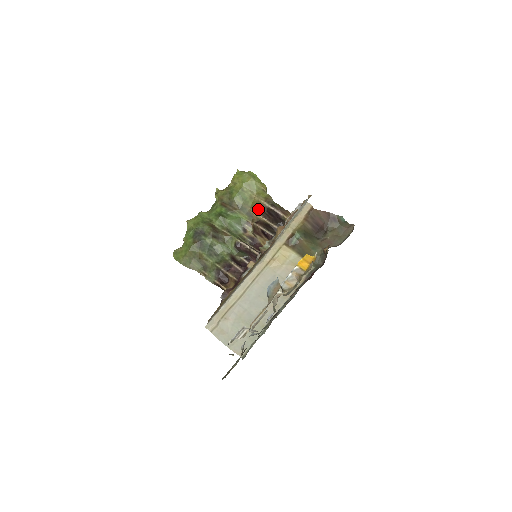
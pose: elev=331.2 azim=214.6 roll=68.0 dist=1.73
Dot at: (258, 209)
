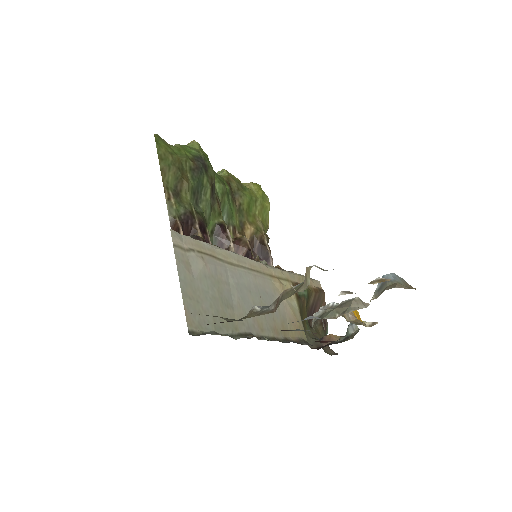
Dot at: (255, 232)
